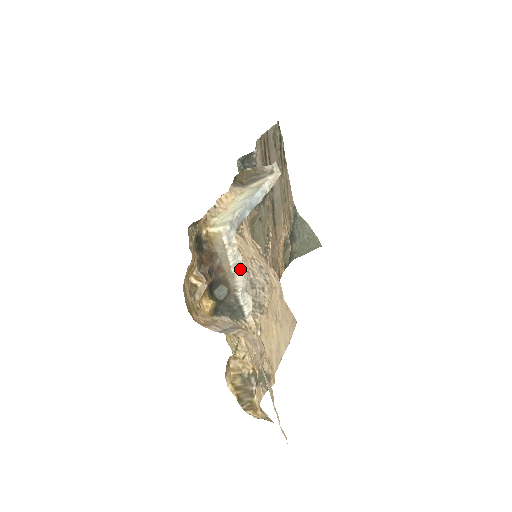
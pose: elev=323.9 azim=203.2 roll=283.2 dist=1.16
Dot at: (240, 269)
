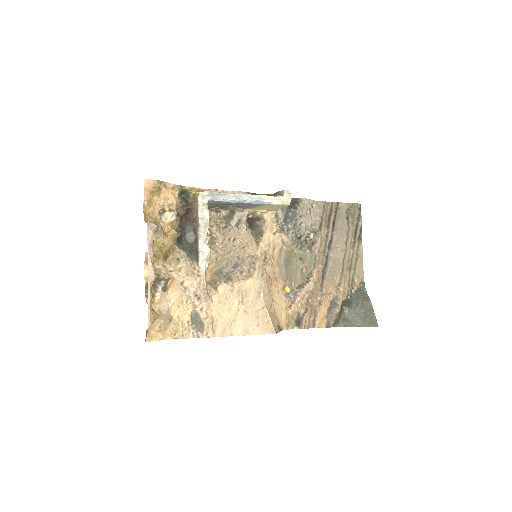
Dot at: (205, 223)
